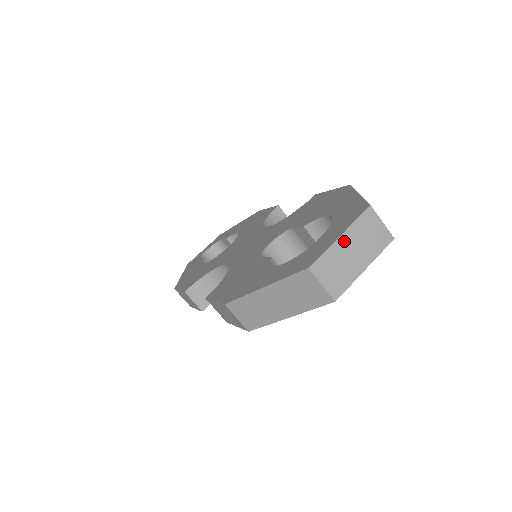
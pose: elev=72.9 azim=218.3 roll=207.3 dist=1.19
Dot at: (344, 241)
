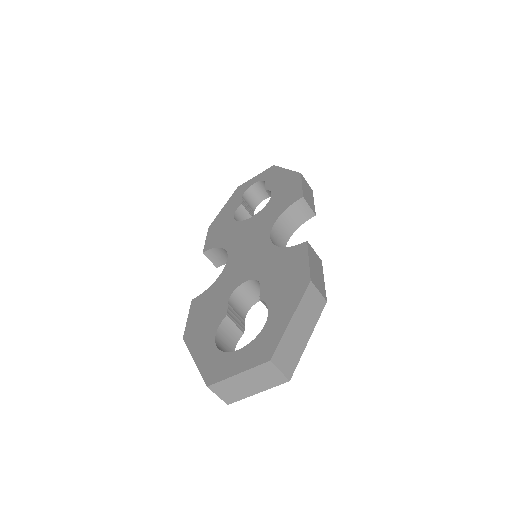
Dot at: (240, 377)
